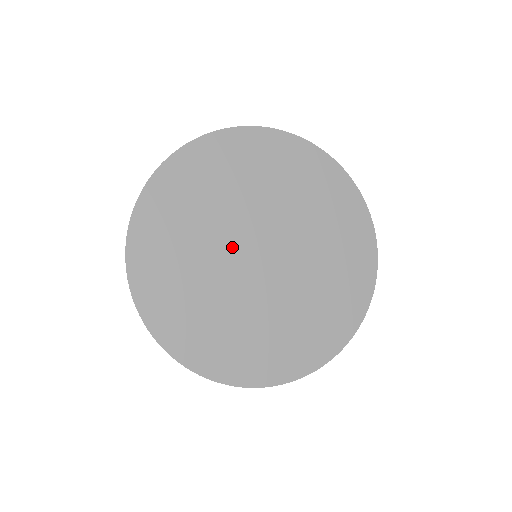
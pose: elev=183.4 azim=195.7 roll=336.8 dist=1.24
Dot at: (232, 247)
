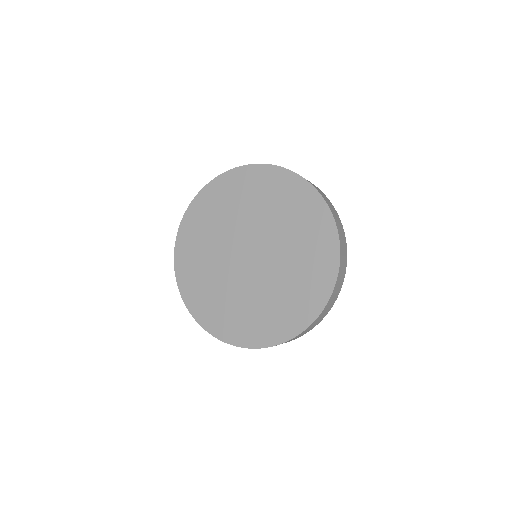
Dot at: (231, 263)
